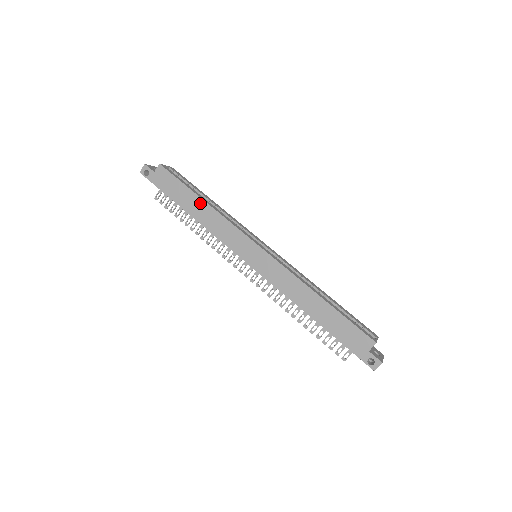
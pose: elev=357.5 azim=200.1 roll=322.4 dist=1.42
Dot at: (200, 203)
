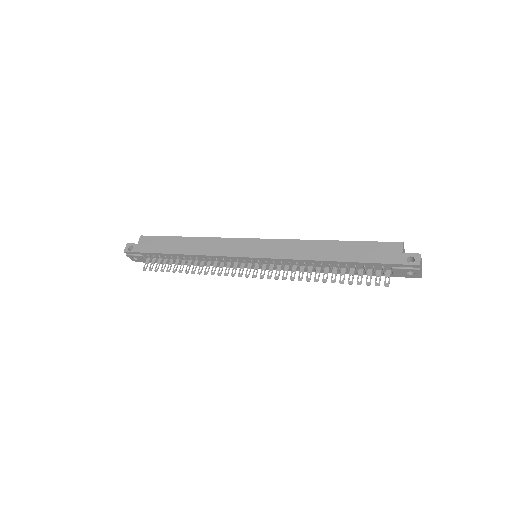
Dot at: (187, 240)
